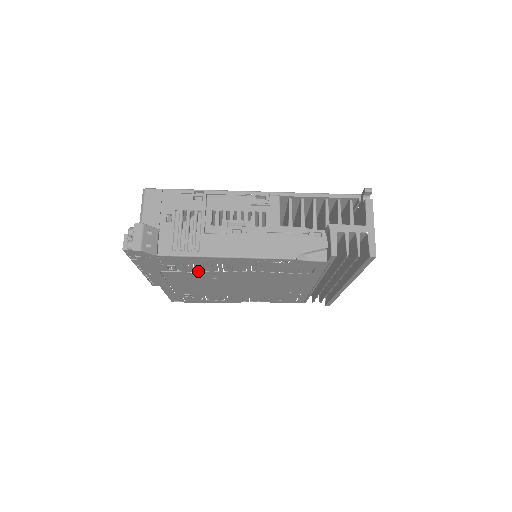
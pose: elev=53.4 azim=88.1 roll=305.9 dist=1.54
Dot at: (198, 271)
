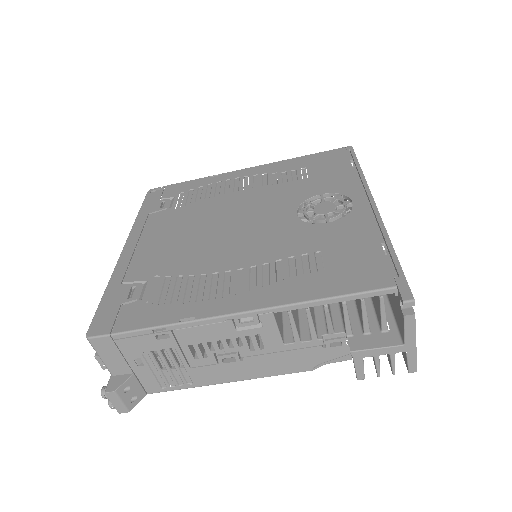
Dot at: occluded
